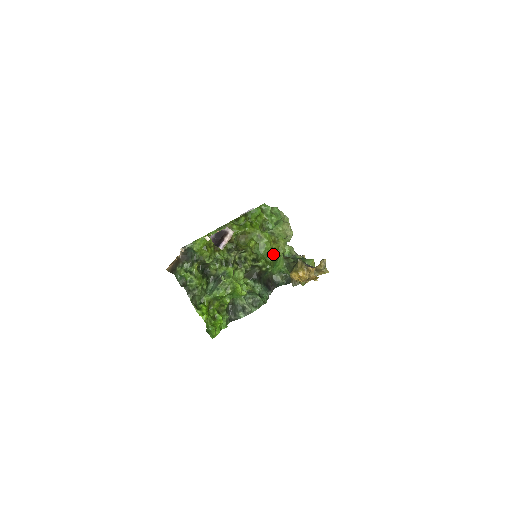
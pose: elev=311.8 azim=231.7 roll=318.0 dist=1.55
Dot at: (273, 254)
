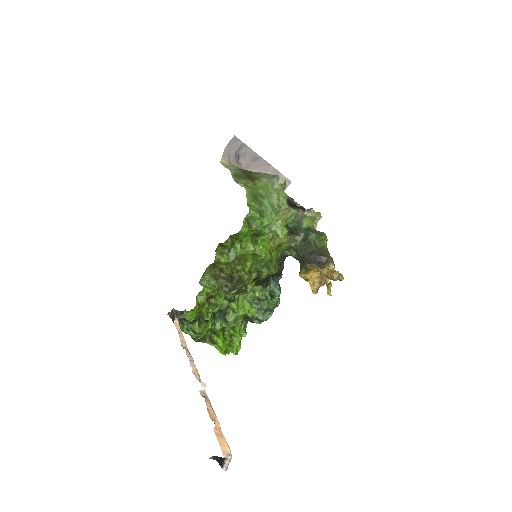
Dot at: (275, 258)
